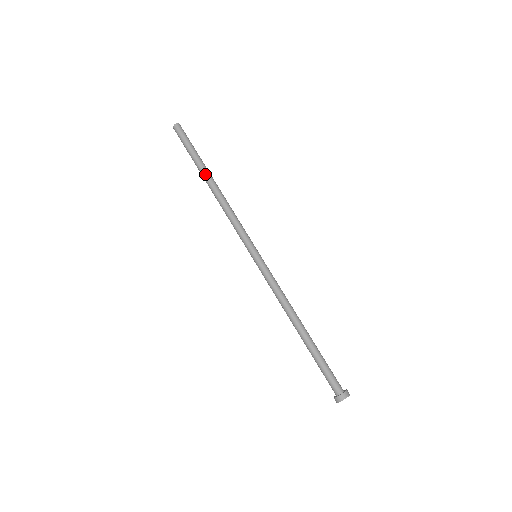
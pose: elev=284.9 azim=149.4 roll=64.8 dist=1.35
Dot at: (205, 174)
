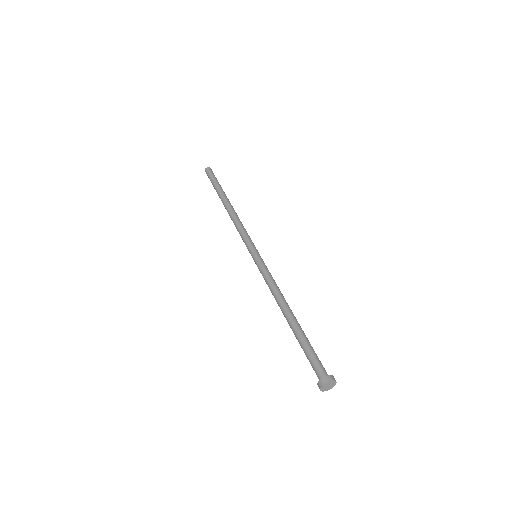
Dot at: (224, 197)
